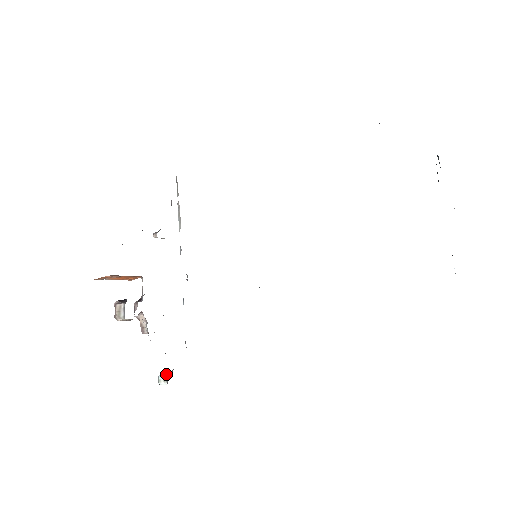
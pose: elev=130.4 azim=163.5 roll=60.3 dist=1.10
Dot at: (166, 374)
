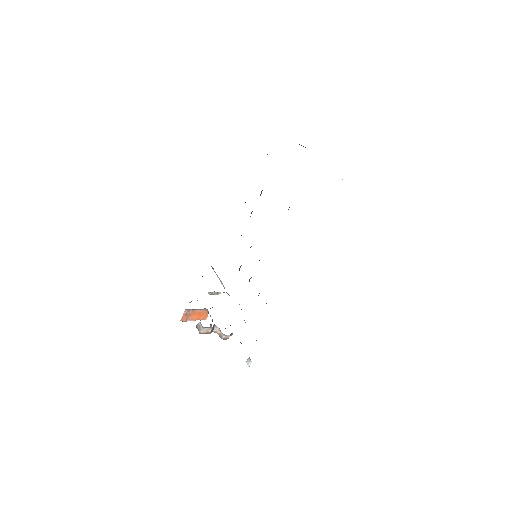
Dot at: (249, 358)
